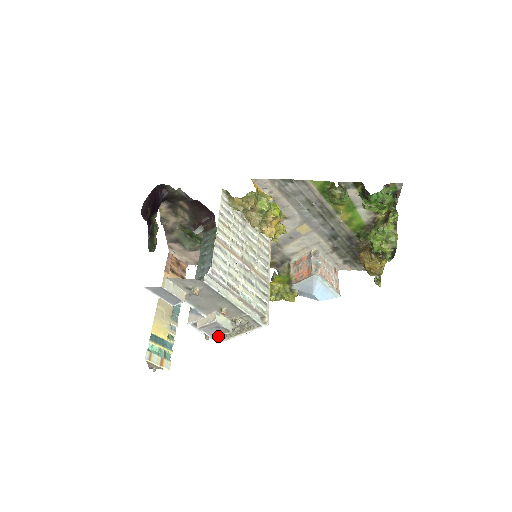
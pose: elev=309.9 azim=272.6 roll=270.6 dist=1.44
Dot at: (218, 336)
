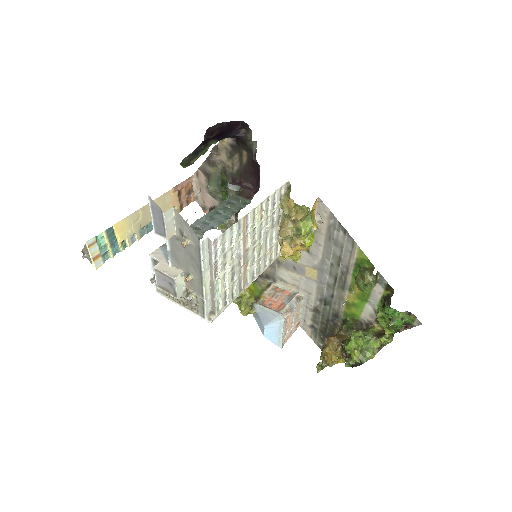
Dot at: (163, 290)
